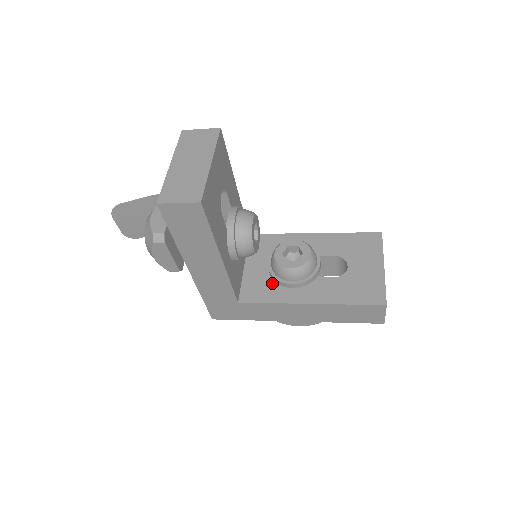
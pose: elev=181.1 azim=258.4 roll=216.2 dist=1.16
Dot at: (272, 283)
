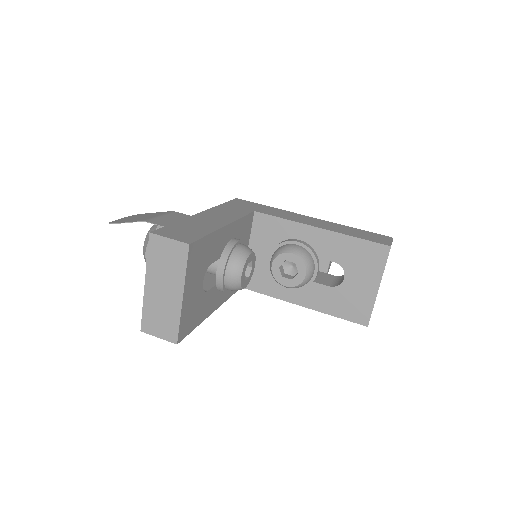
Dot at: occluded
